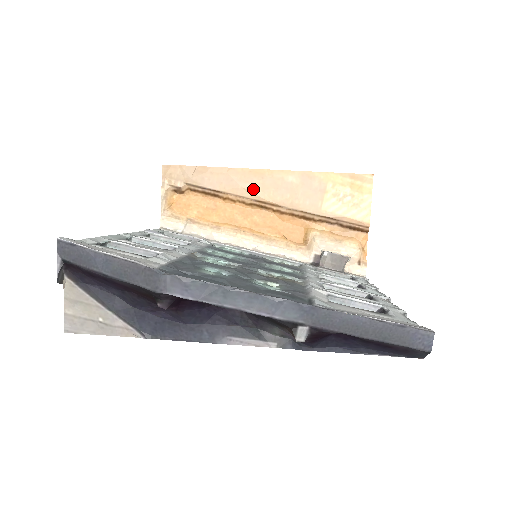
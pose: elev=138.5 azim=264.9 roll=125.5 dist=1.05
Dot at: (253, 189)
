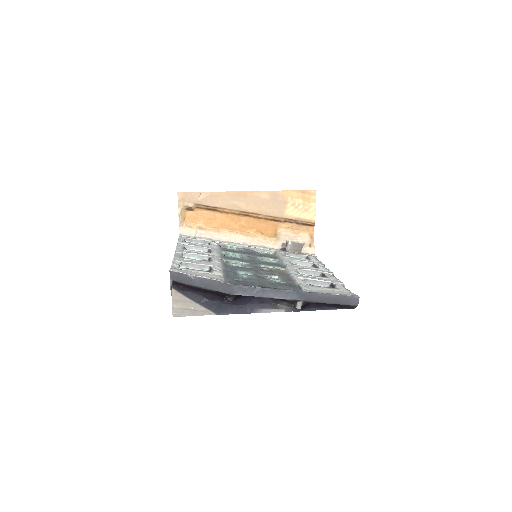
Dot at: (240, 204)
